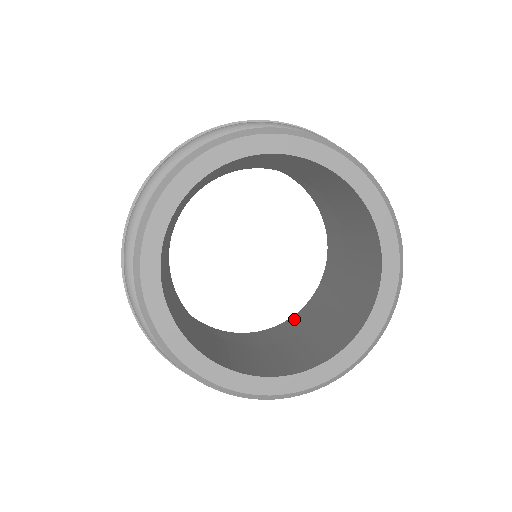
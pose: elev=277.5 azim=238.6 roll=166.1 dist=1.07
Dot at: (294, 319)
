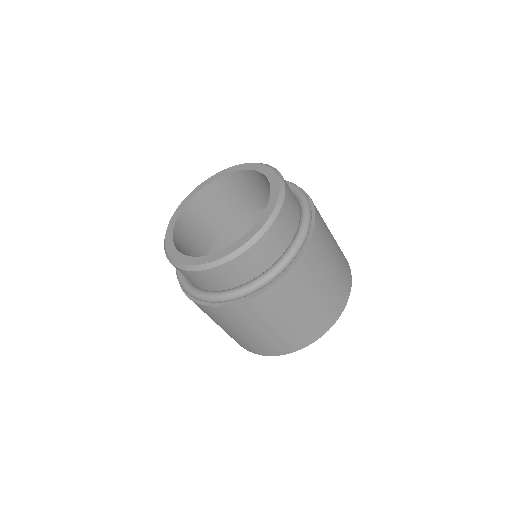
Dot at: occluded
